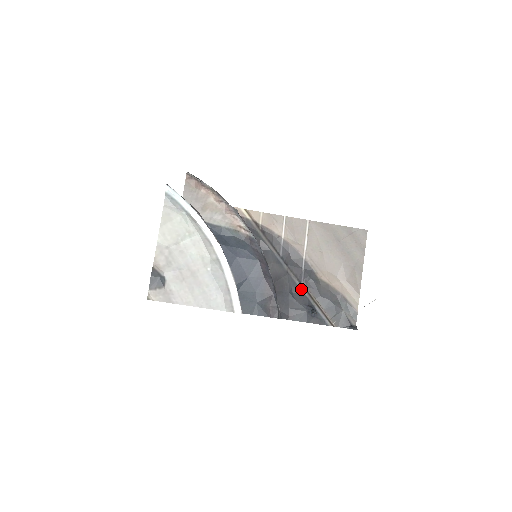
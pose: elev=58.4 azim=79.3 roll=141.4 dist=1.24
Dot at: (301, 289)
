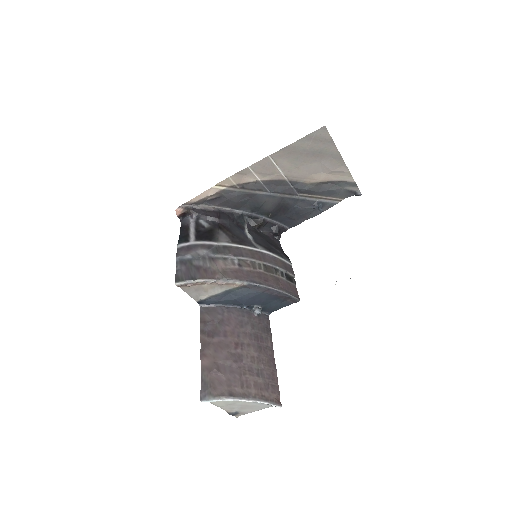
Dot at: (300, 199)
